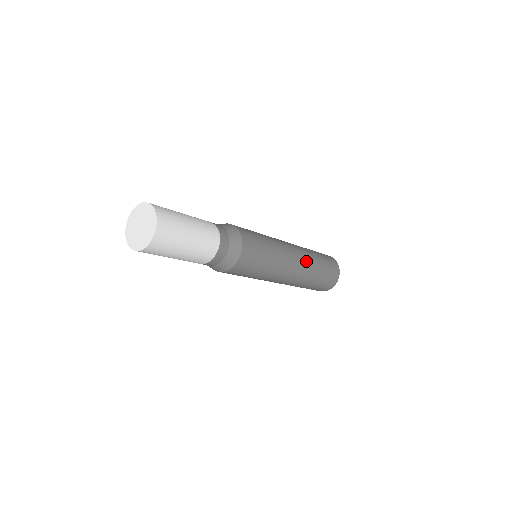
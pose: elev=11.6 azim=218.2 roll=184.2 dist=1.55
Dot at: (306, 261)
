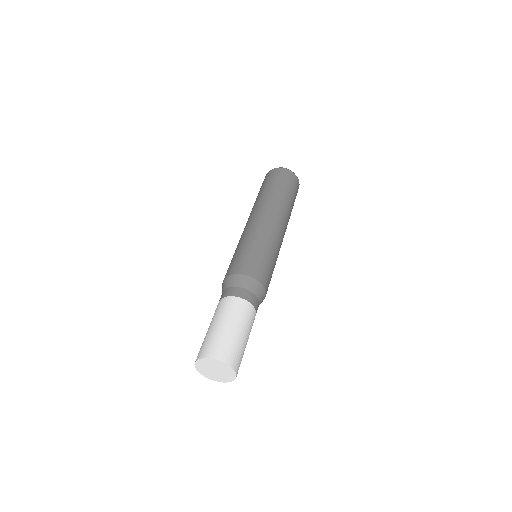
Dot at: (285, 215)
